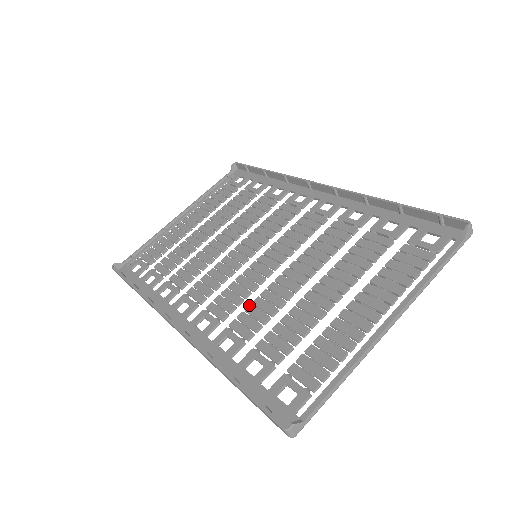
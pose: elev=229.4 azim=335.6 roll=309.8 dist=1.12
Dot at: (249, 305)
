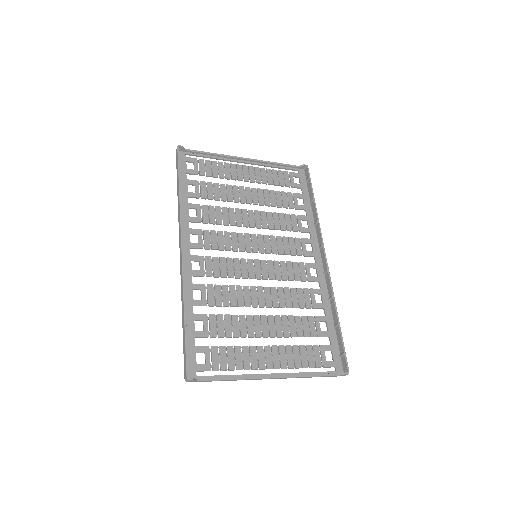
Dot at: (227, 285)
